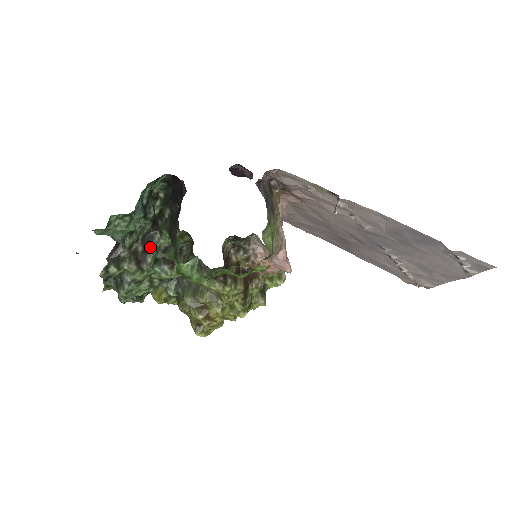
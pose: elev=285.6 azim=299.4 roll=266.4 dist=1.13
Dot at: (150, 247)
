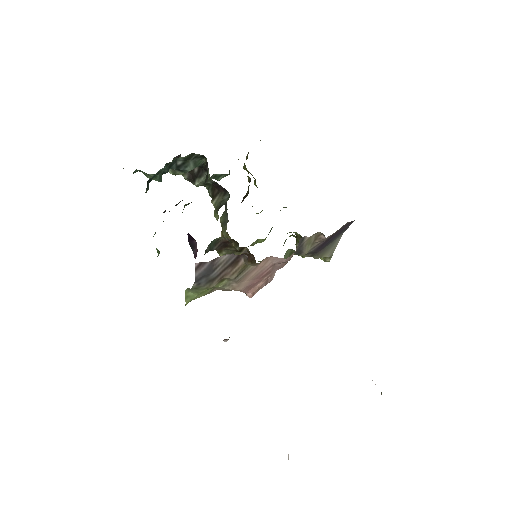
Dot at: (202, 175)
